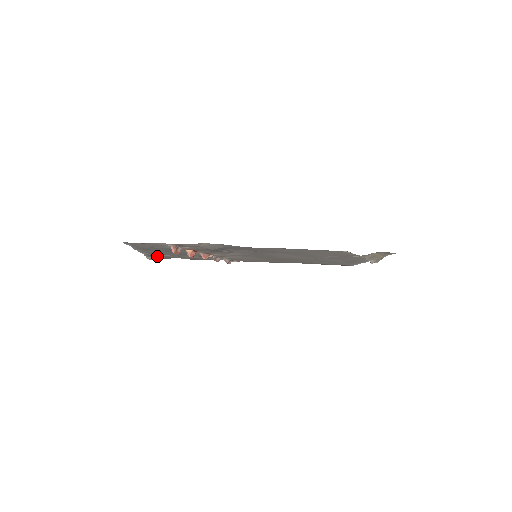
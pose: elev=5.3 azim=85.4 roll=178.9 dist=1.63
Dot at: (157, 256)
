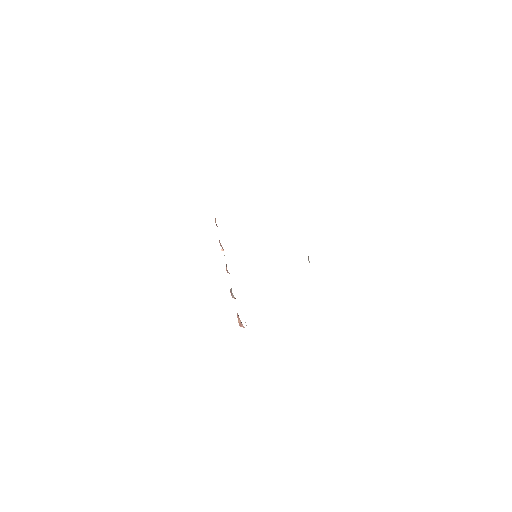
Dot at: occluded
